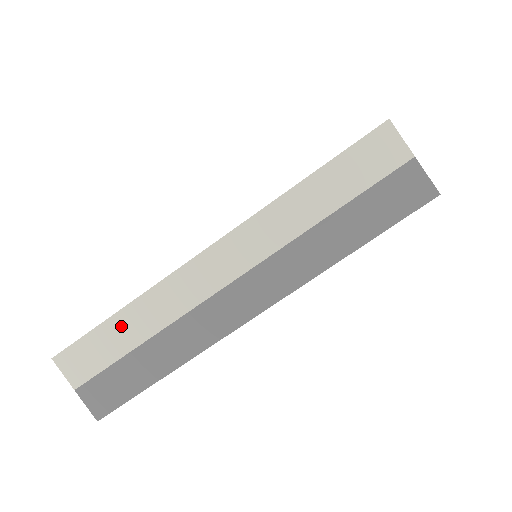
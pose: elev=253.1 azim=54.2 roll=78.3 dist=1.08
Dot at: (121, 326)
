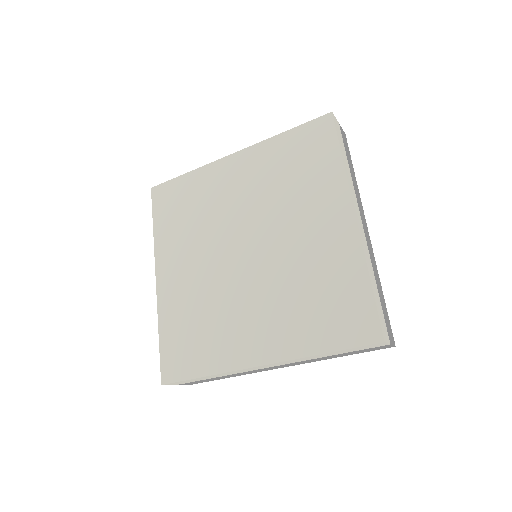
Dot at: (204, 378)
